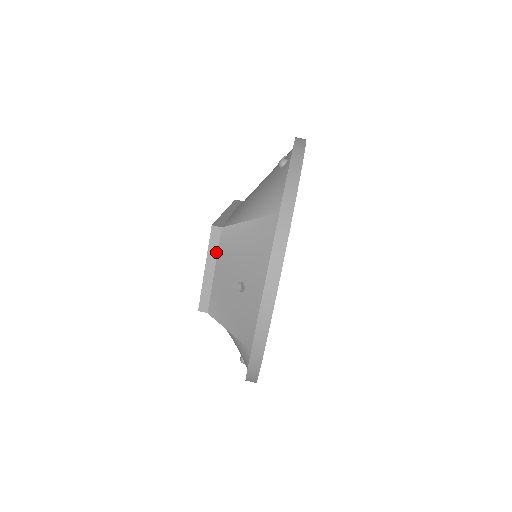
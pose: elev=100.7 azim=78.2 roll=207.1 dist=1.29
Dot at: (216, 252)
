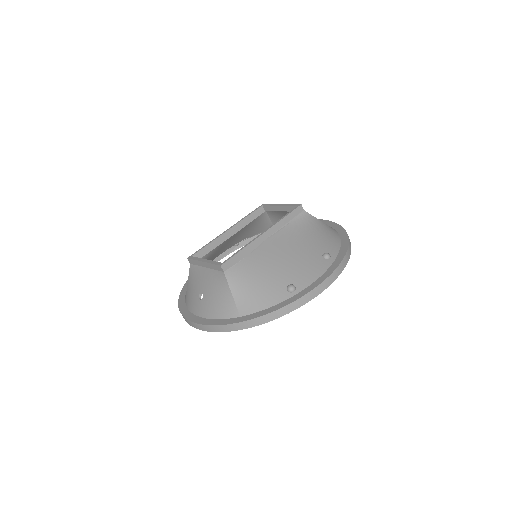
Dot at: (213, 268)
